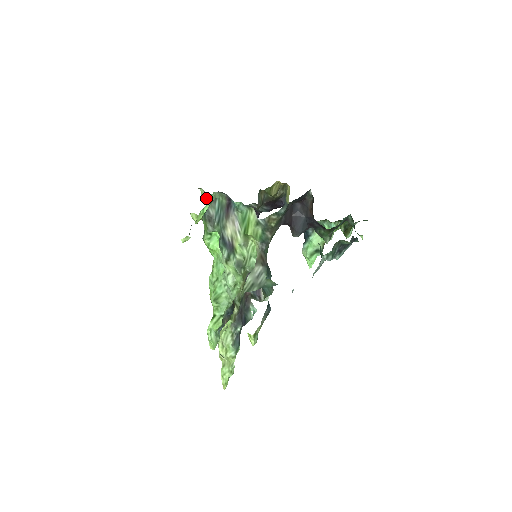
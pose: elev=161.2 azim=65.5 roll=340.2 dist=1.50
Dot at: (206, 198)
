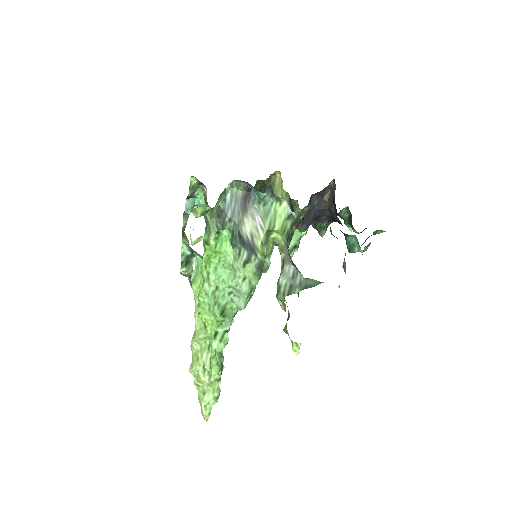
Dot at: (192, 189)
